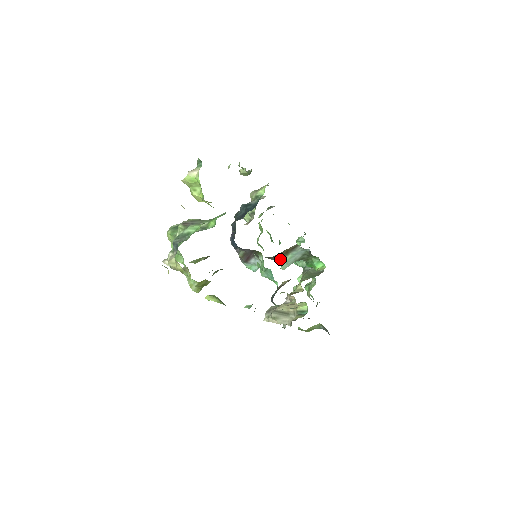
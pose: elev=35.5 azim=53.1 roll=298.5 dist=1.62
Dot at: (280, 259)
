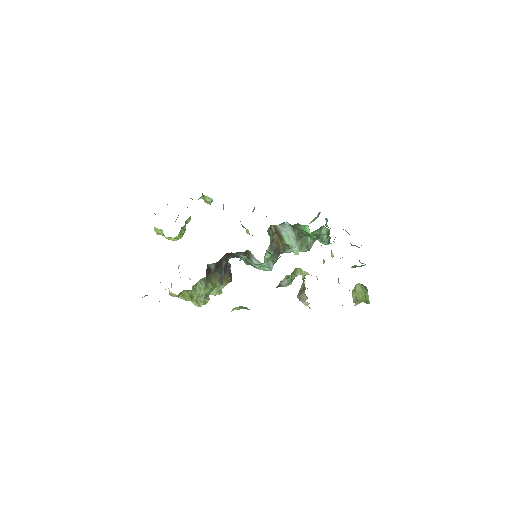
Dot at: (289, 247)
